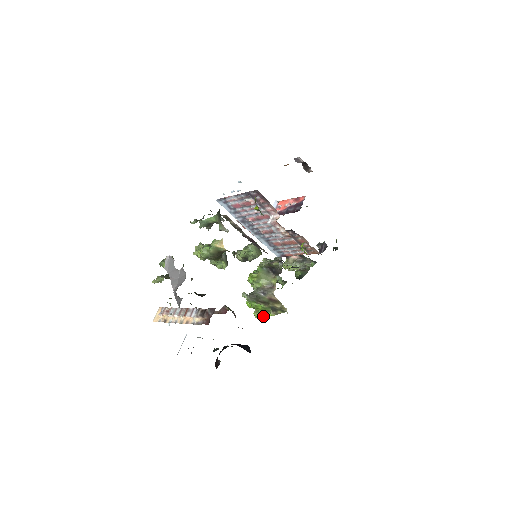
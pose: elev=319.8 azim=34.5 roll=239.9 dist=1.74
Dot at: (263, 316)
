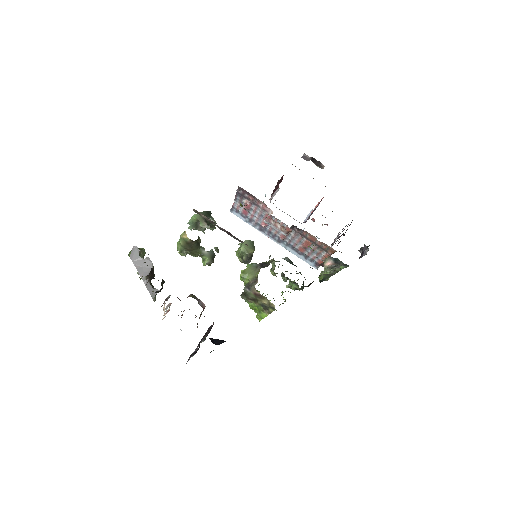
Dot at: (262, 318)
